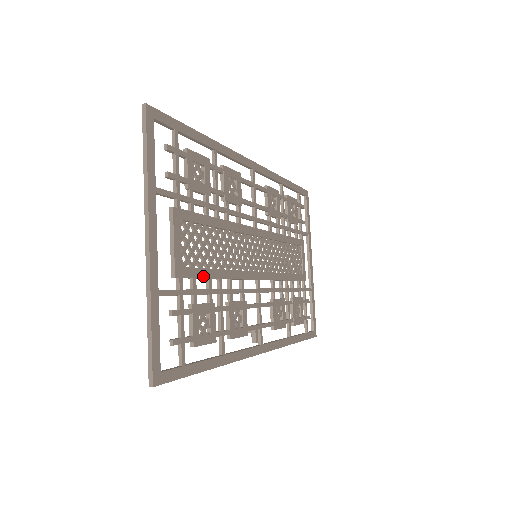
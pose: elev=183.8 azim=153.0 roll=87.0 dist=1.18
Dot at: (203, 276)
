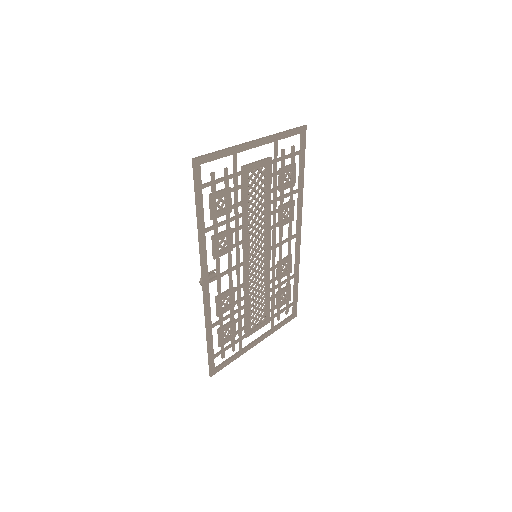
Dot at: (244, 195)
